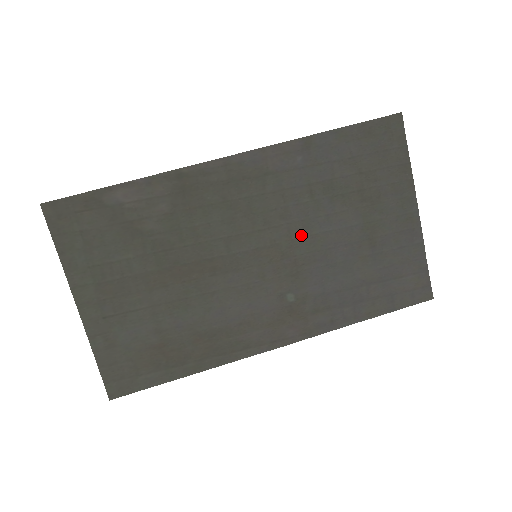
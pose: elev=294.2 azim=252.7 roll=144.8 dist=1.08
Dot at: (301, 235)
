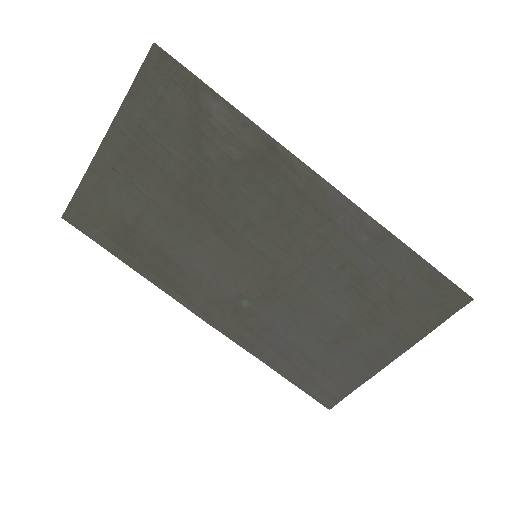
Dot at: (301, 281)
